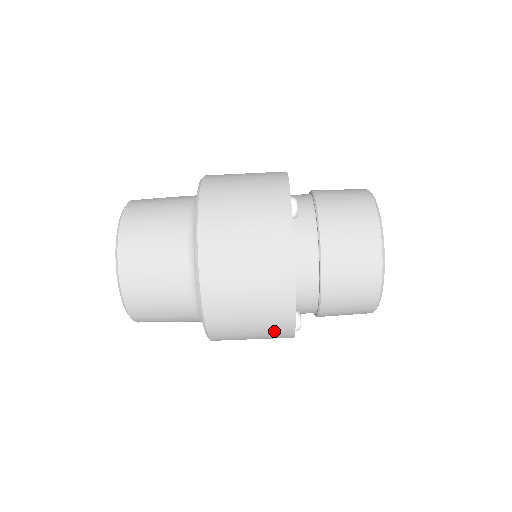
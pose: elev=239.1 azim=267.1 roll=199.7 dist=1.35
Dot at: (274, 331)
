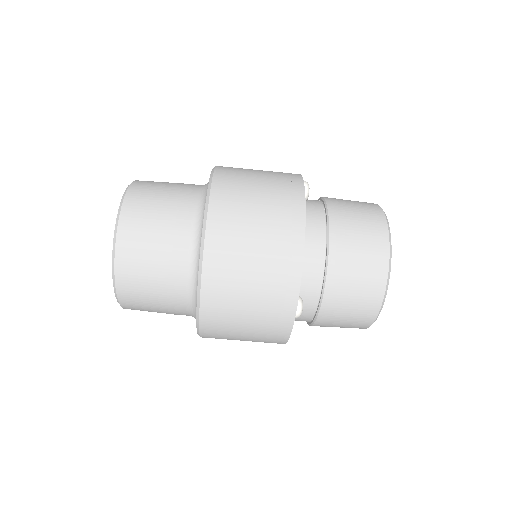
Dot at: (273, 313)
